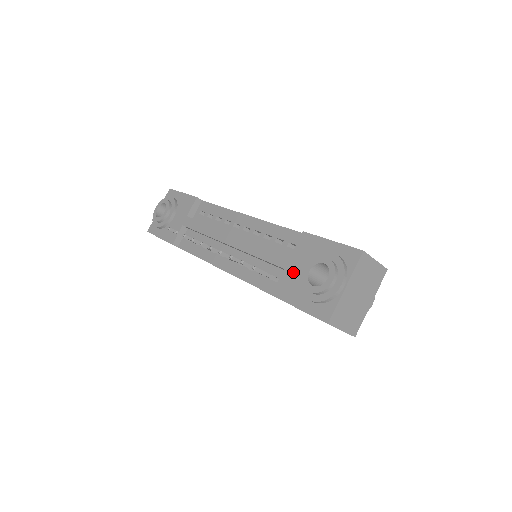
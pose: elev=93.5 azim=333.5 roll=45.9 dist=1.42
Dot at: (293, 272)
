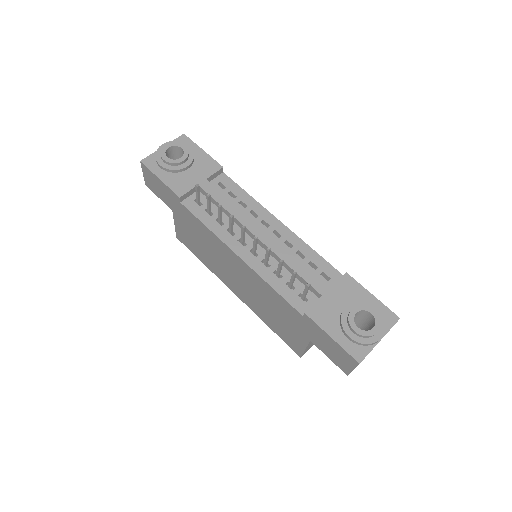
Dot at: (332, 303)
